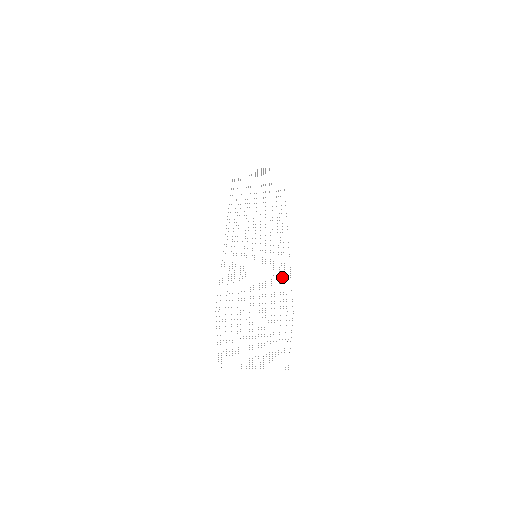
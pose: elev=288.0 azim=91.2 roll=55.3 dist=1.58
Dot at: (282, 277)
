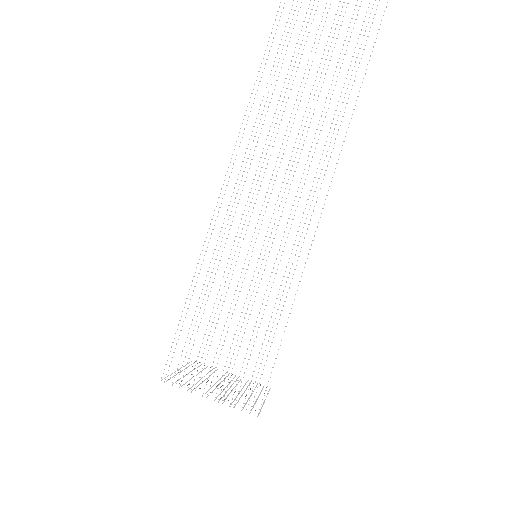
Dot at: (268, 340)
